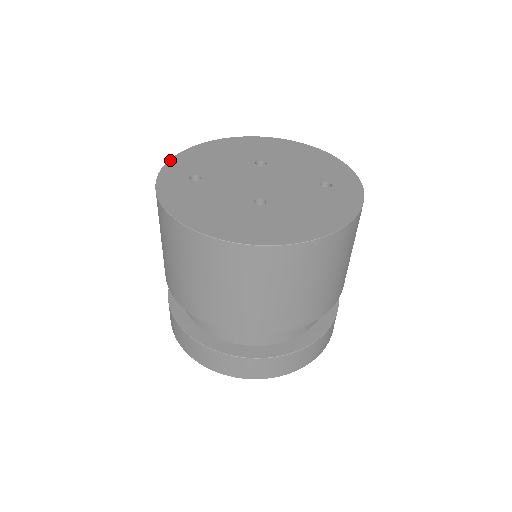
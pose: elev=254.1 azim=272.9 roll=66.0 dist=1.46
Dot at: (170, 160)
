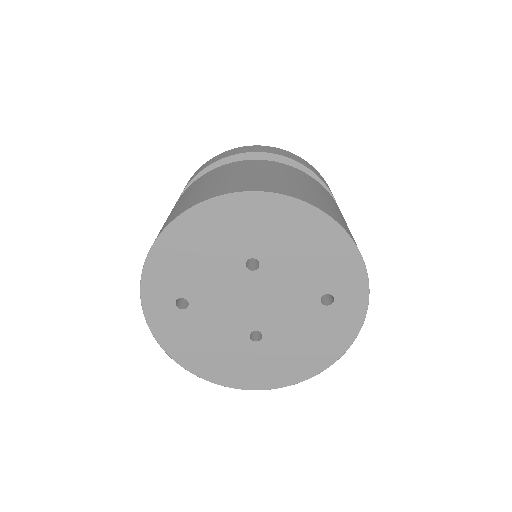
Dot at: (143, 272)
